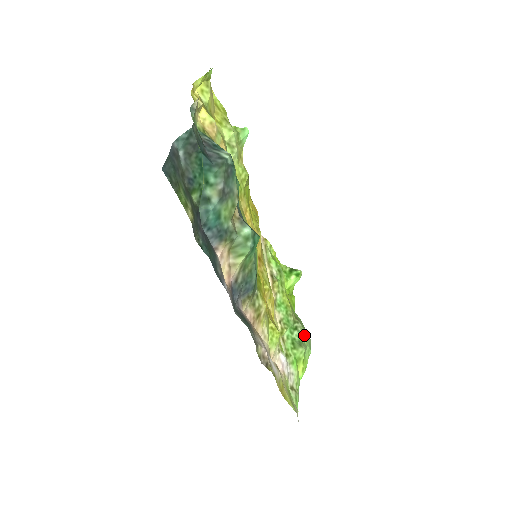
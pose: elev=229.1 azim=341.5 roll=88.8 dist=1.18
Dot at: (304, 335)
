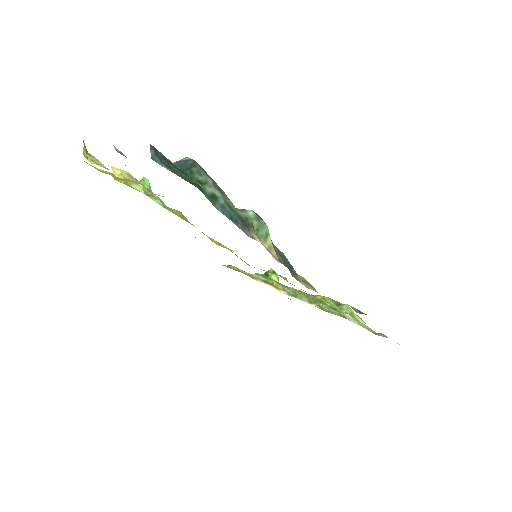
Dot at: occluded
